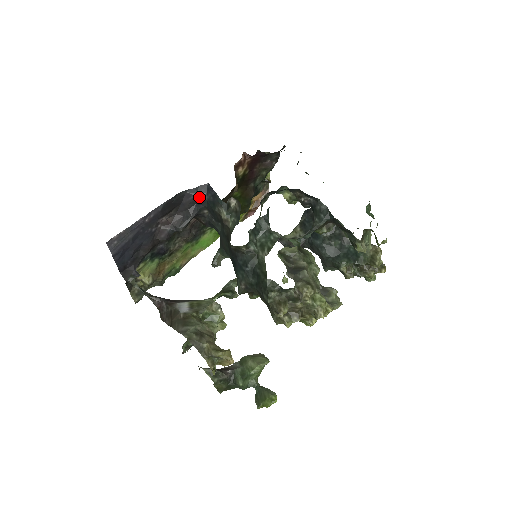
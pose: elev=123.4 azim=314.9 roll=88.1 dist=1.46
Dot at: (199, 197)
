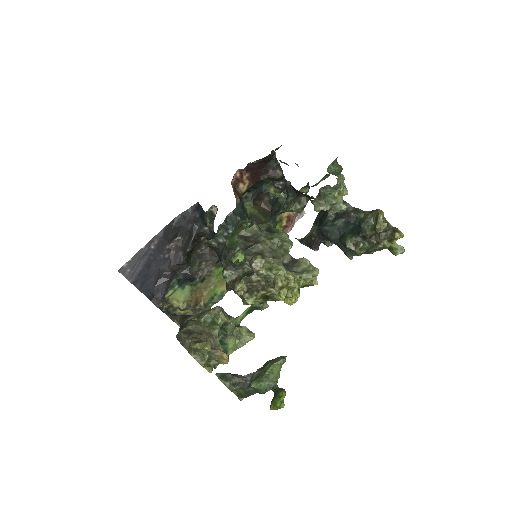
Dot at: (193, 216)
